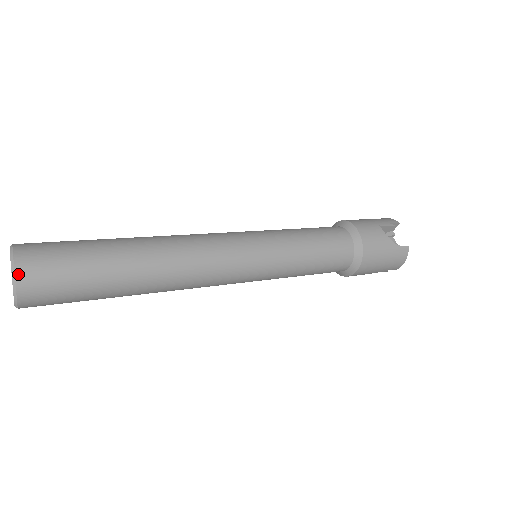
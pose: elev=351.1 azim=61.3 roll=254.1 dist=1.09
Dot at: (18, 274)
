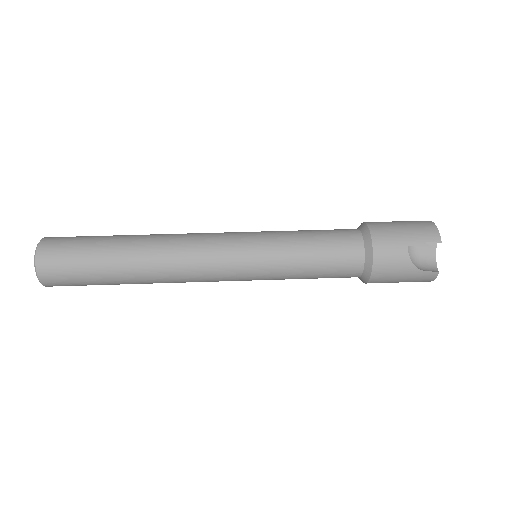
Dot at: (40, 276)
